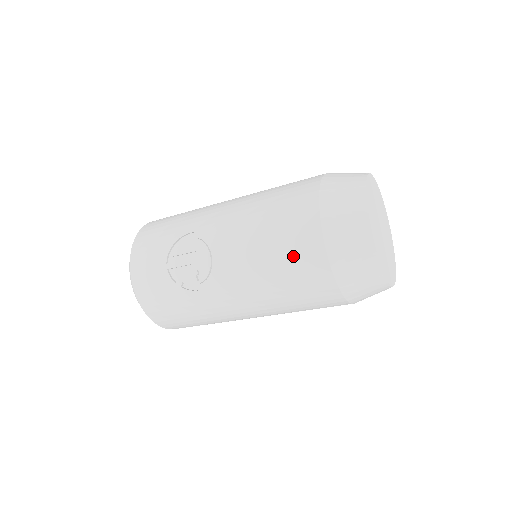
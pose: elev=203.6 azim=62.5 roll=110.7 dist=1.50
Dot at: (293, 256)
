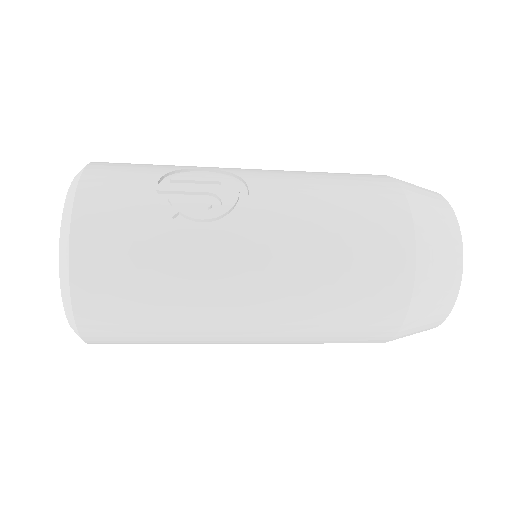
Dot at: (367, 212)
